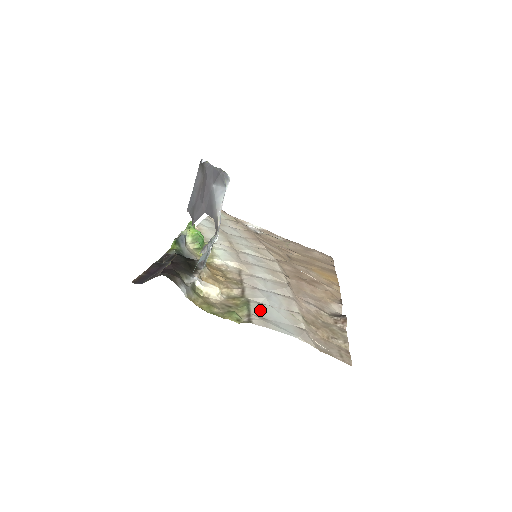
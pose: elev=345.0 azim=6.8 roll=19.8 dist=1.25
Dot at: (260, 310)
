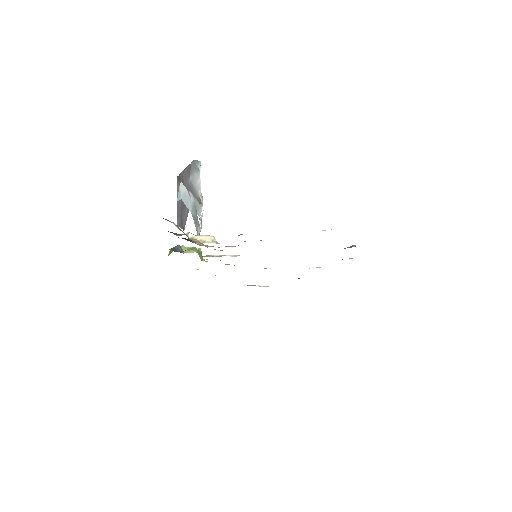
Dot at: occluded
